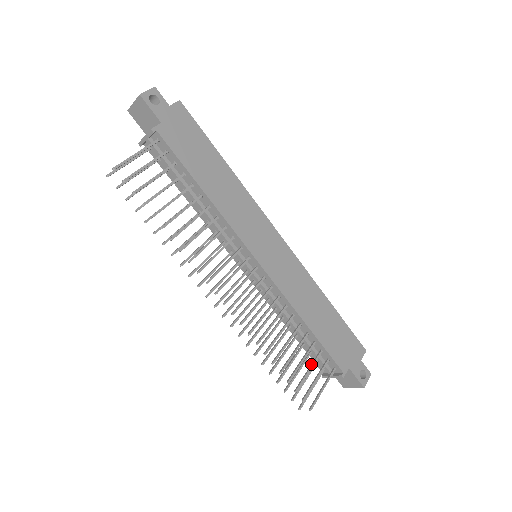
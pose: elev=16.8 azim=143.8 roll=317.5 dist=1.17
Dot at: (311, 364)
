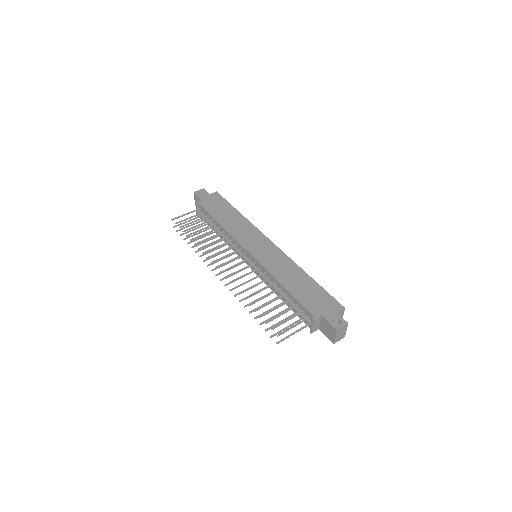
Dot at: (286, 311)
